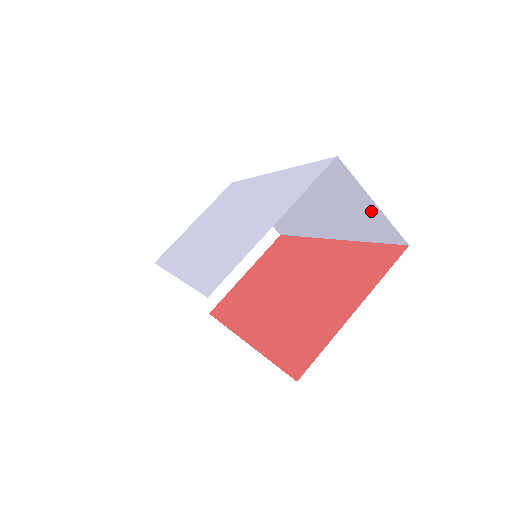
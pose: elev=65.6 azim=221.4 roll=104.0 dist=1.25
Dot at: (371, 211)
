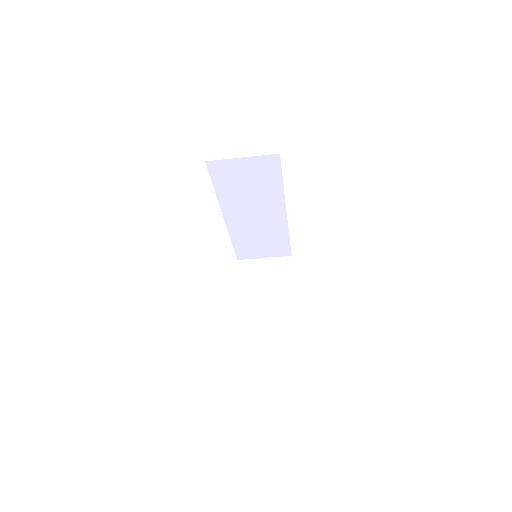
Dot at: (250, 164)
